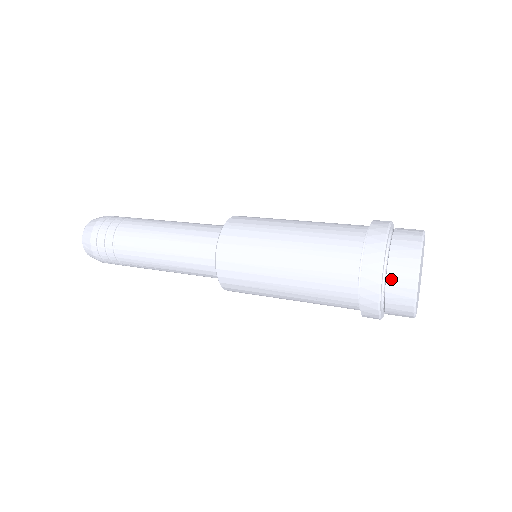
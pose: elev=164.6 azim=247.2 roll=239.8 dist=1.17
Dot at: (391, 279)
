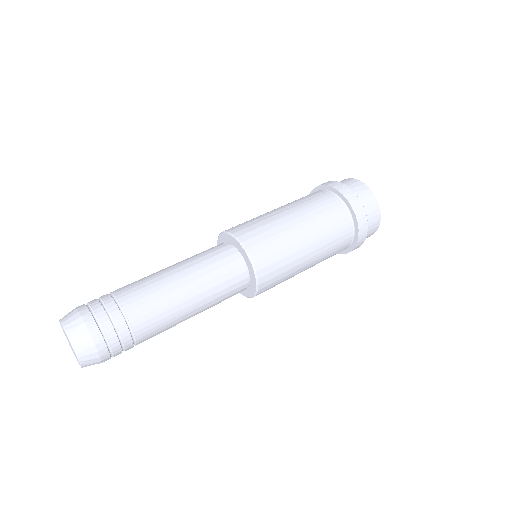
Dot at: (369, 227)
